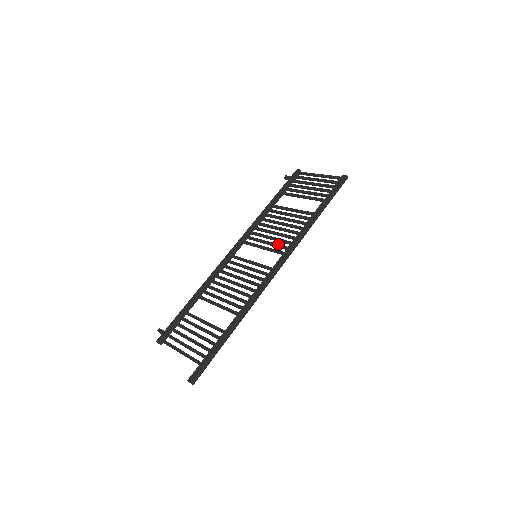
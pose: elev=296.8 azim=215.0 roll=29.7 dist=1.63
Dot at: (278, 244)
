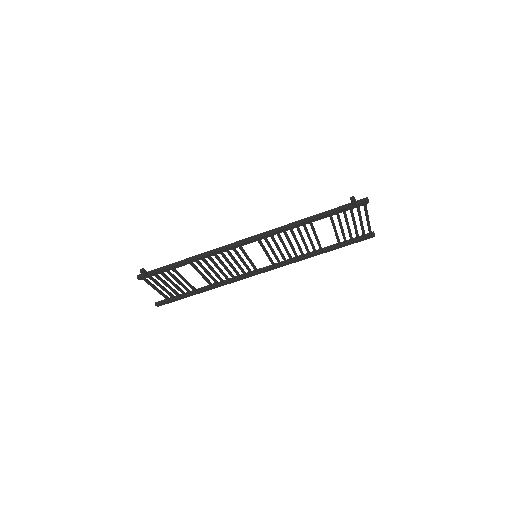
Dot at: (278, 259)
